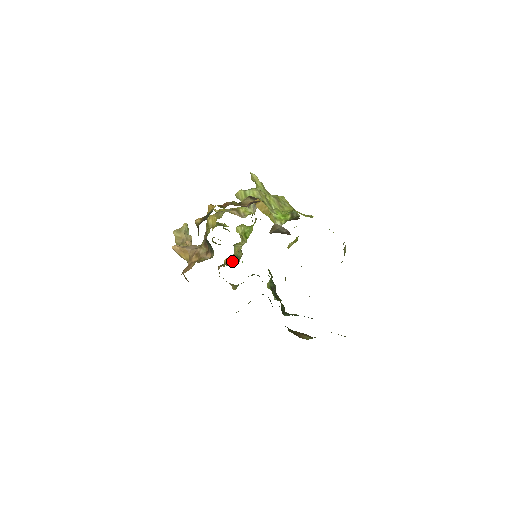
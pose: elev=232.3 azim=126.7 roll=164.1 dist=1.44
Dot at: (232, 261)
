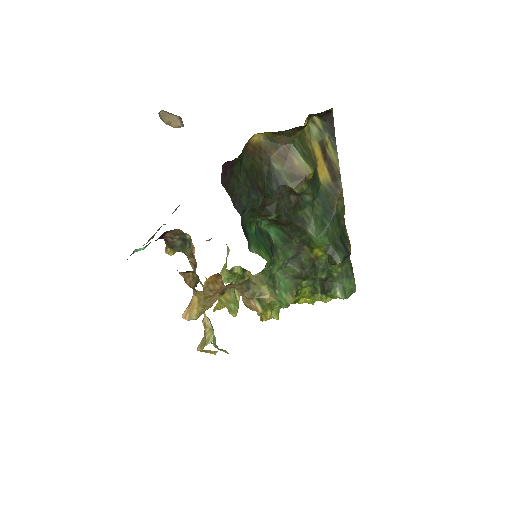
Dot at: occluded
